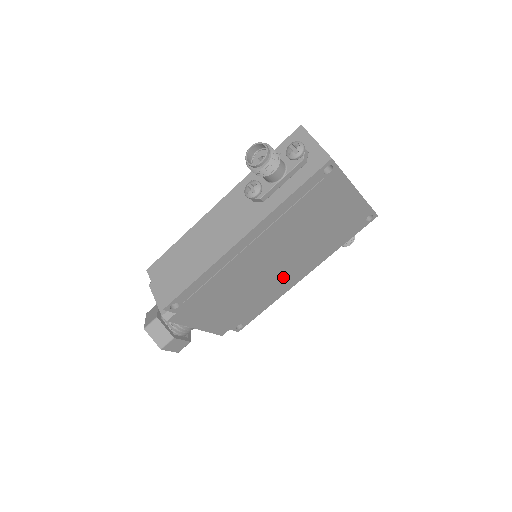
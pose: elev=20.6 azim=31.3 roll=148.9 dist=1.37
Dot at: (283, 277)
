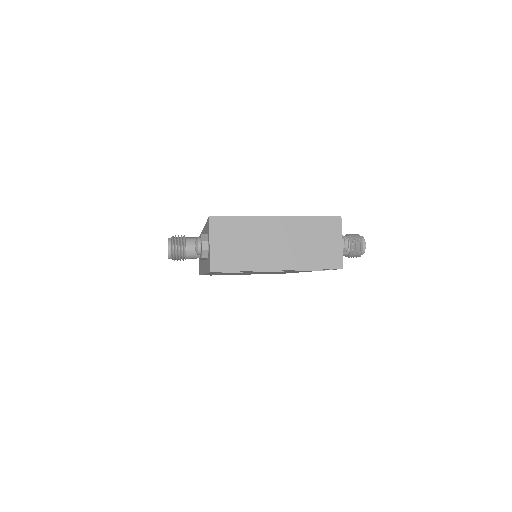
Dot at: occluded
